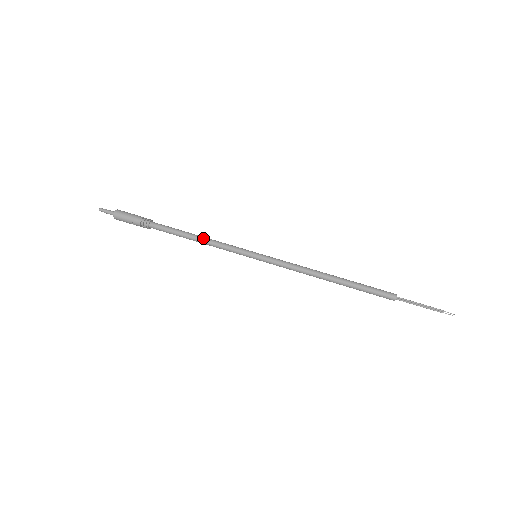
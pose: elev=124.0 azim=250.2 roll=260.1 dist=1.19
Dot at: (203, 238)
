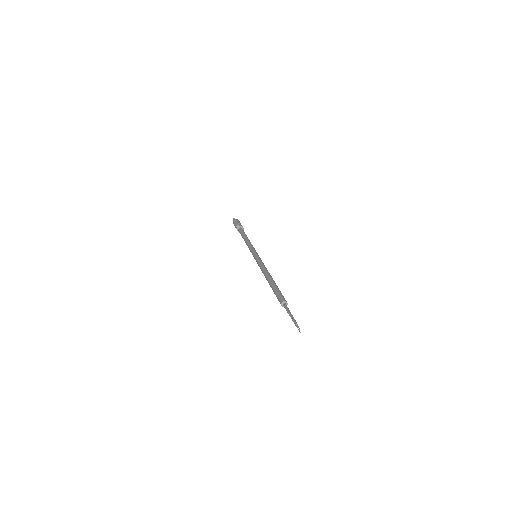
Dot at: (248, 239)
